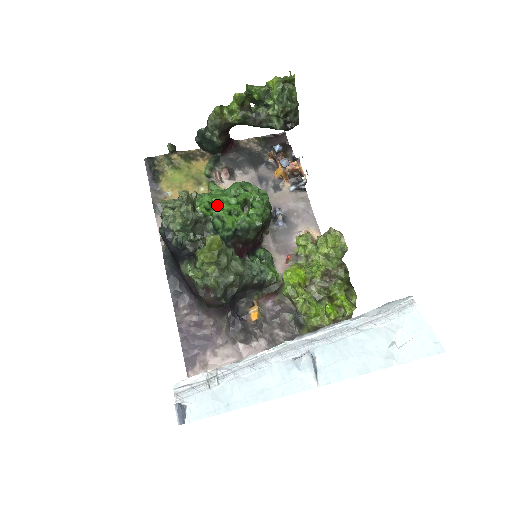
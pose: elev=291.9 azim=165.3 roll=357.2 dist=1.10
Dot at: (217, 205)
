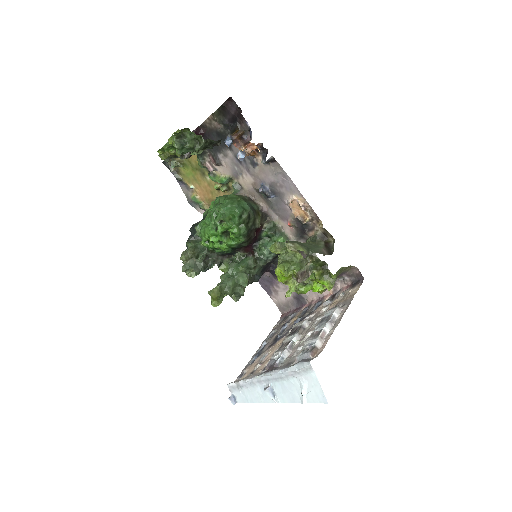
Dot at: (210, 239)
